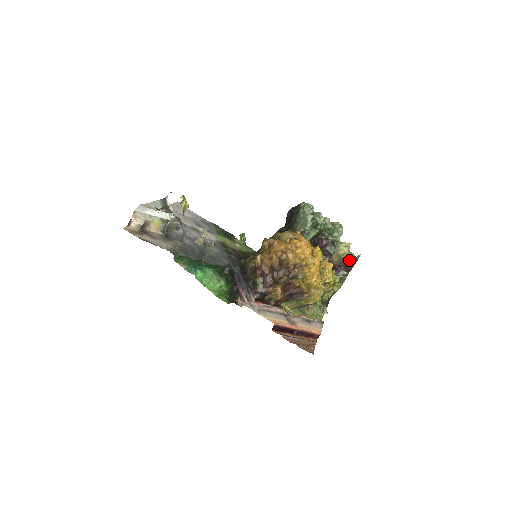
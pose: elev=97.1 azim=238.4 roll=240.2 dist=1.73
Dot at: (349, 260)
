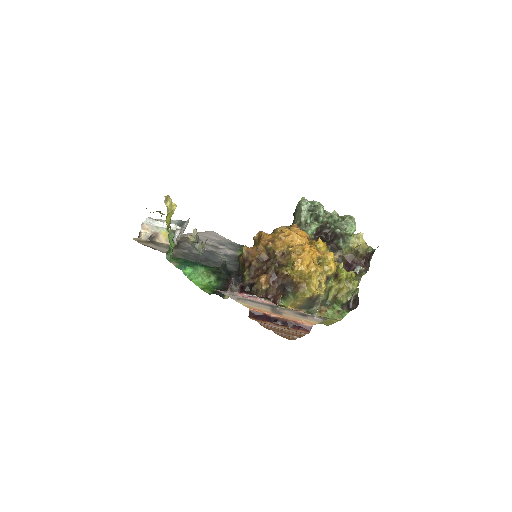
Dot at: (363, 253)
